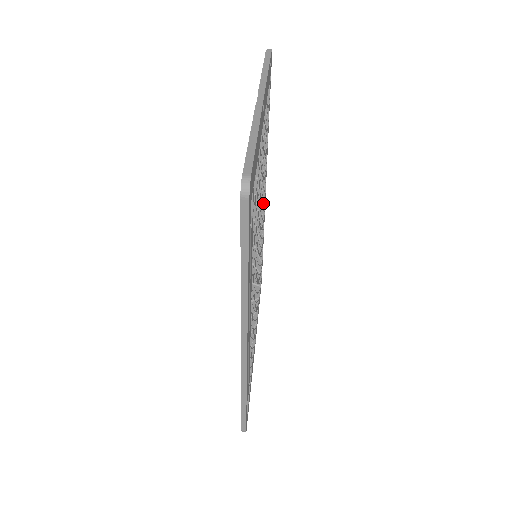
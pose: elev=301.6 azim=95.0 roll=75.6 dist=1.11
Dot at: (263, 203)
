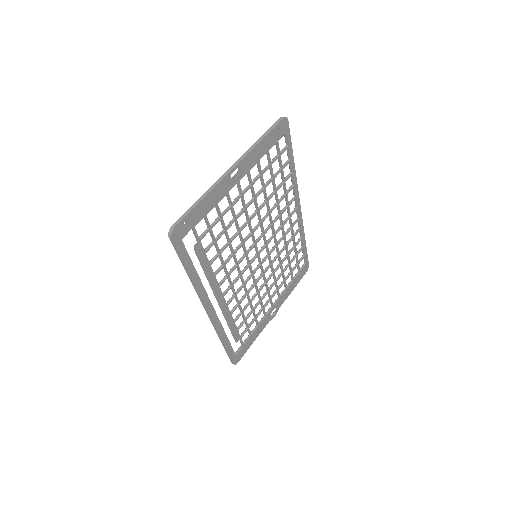
Dot at: occluded
